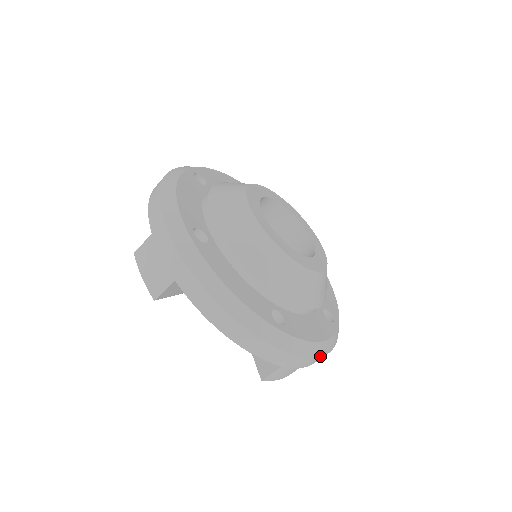
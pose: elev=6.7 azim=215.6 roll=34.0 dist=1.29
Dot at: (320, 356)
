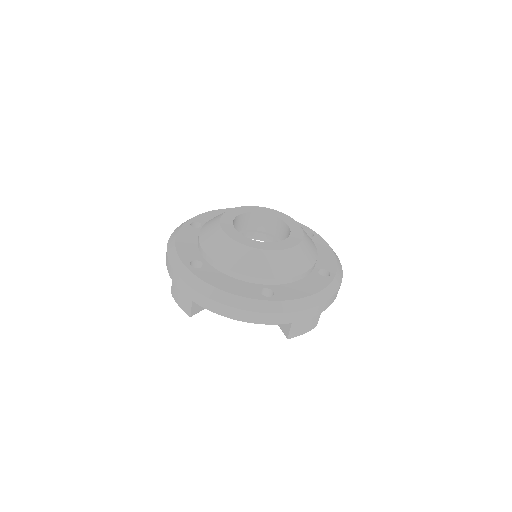
Dot at: (317, 305)
